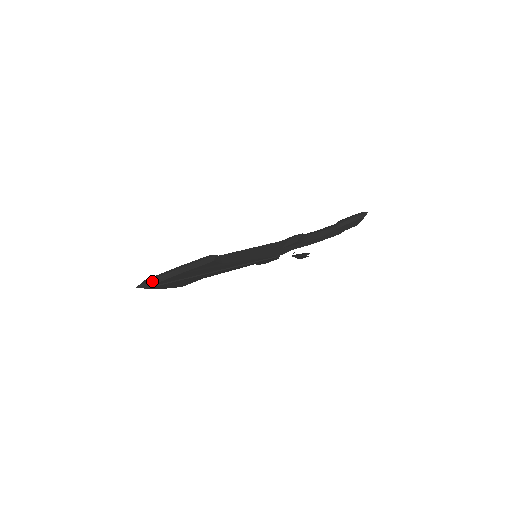
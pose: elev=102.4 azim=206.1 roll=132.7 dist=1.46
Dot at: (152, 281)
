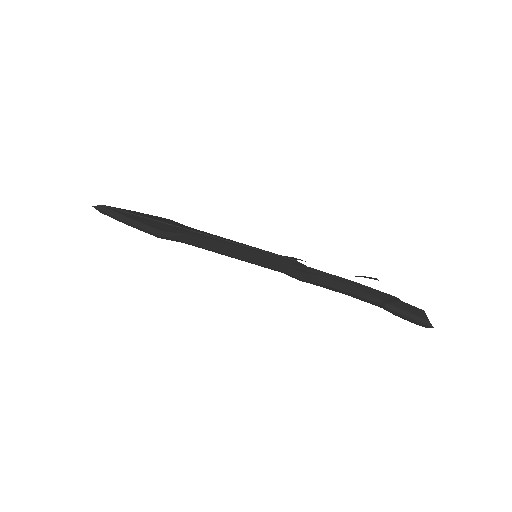
Dot at: (103, 212)
